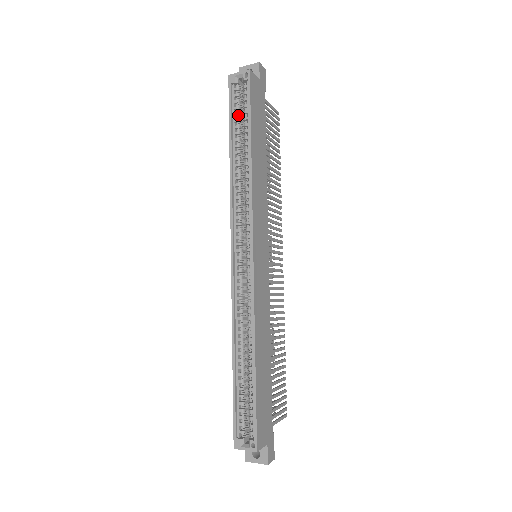
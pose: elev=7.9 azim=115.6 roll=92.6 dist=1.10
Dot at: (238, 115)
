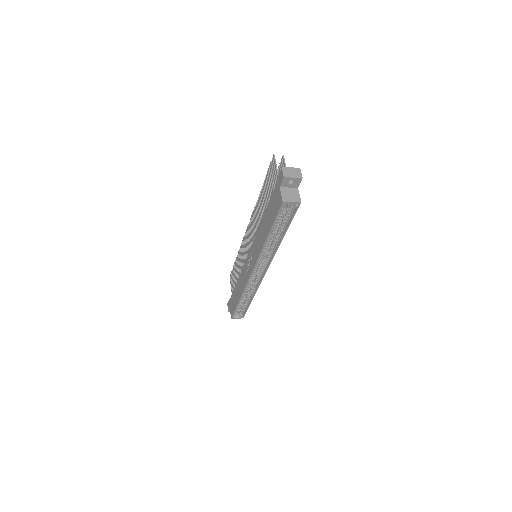
Dot at: (279, 219)
